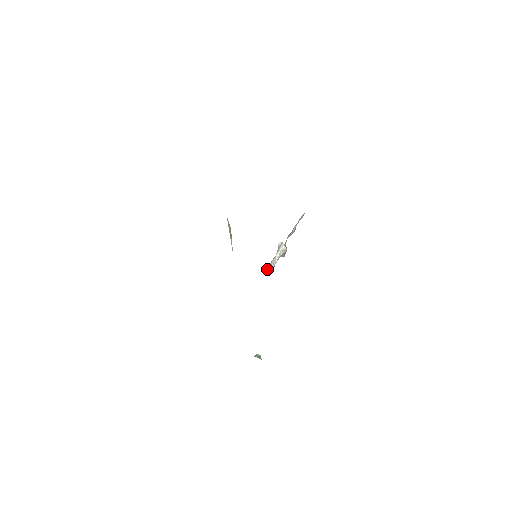
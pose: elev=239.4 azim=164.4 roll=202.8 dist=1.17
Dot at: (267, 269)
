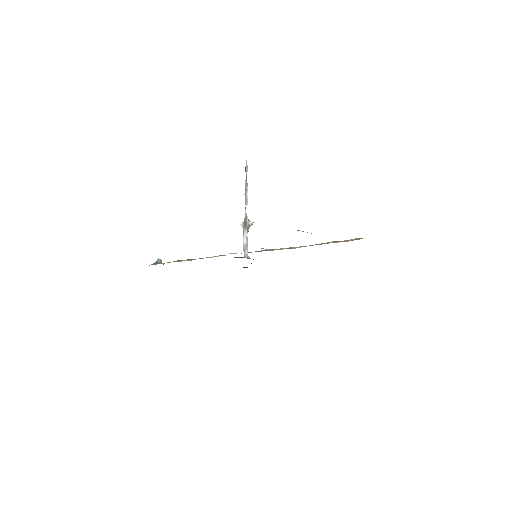
Dot at: (247, 253)
